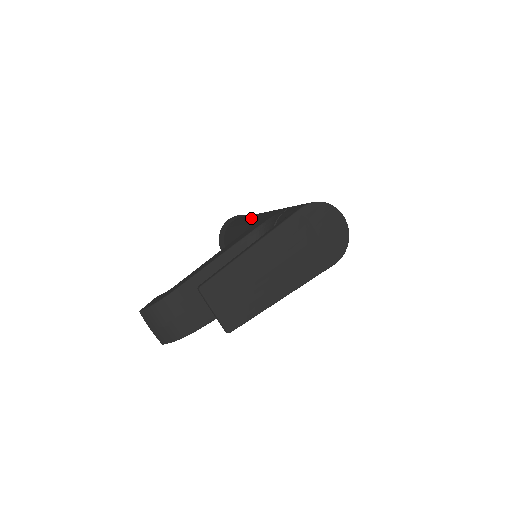
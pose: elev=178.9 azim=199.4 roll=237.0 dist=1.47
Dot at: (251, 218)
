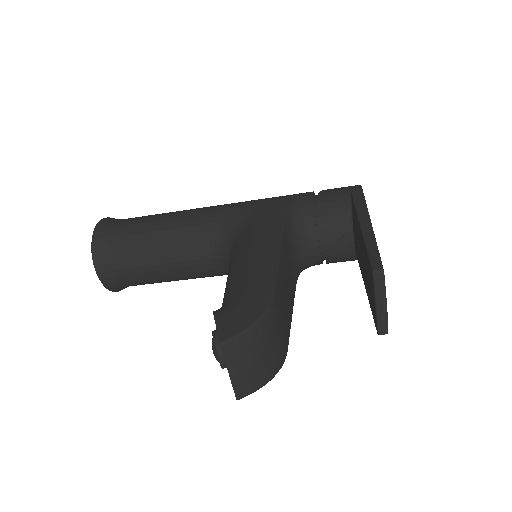
Dot at: (203, 211)
